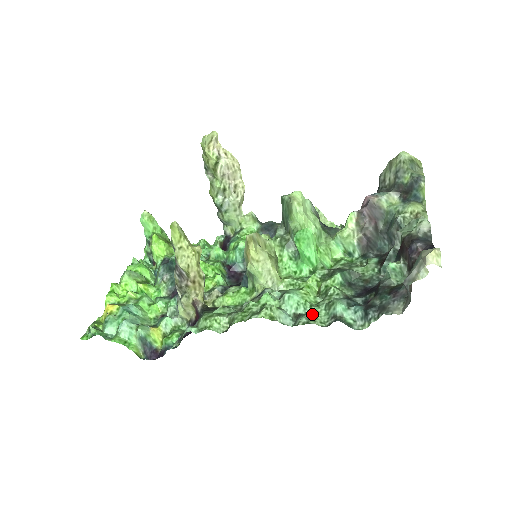
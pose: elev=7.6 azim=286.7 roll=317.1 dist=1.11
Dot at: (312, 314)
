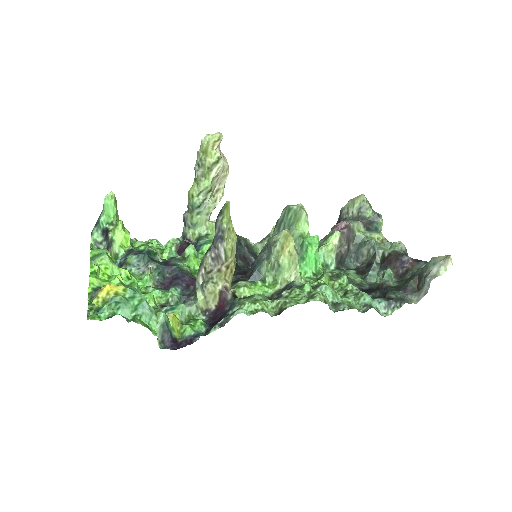
Dot at: (346, 303)
